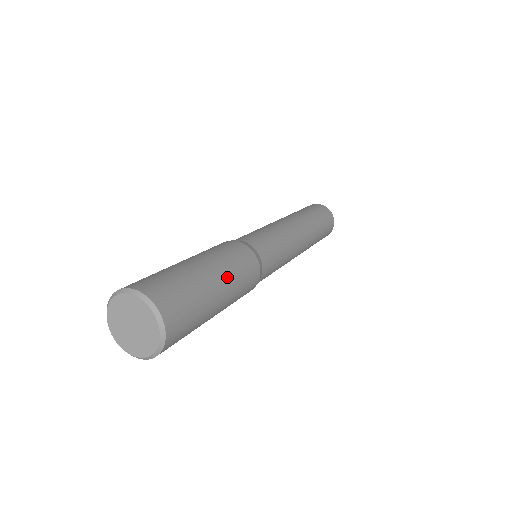
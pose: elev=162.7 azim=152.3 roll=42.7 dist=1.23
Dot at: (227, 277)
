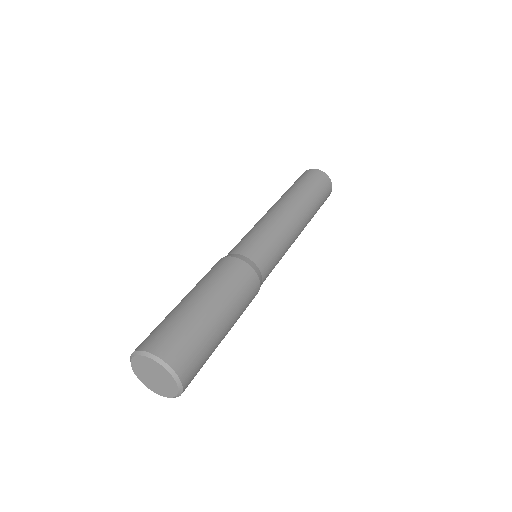
Dot at: (227, 304)
